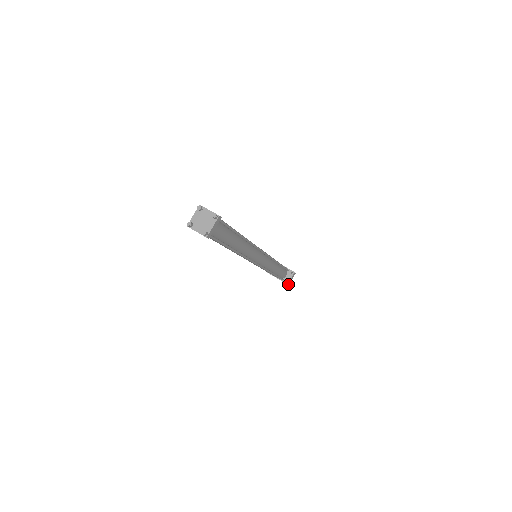
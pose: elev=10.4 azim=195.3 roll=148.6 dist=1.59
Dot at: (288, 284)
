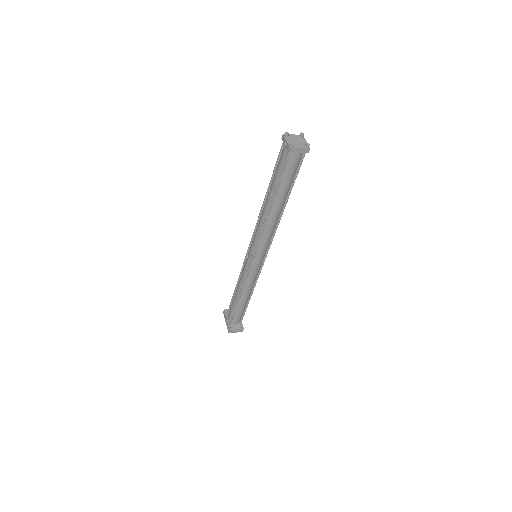
Dot at: (230, 331)
